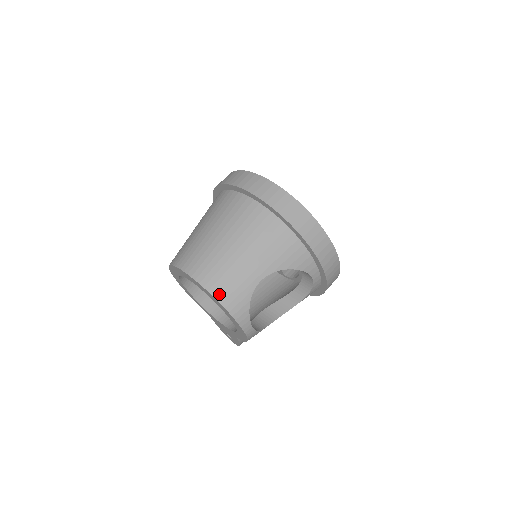
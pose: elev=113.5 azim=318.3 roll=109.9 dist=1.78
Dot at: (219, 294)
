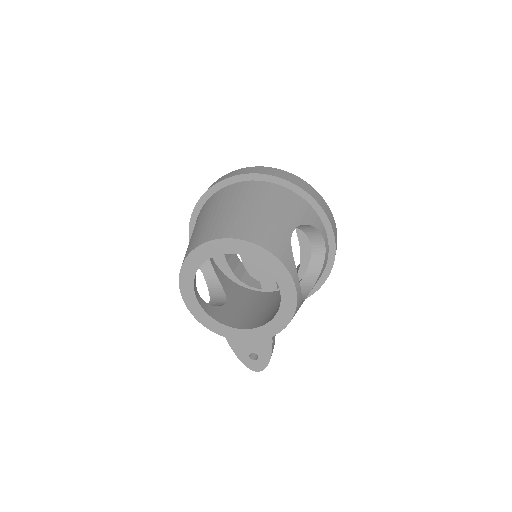
Dot at: (264, 243)
